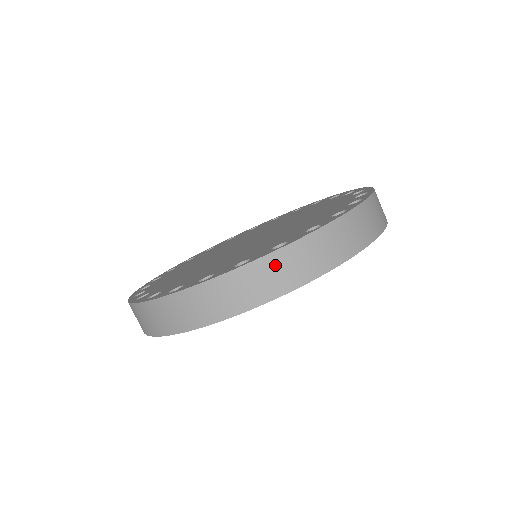
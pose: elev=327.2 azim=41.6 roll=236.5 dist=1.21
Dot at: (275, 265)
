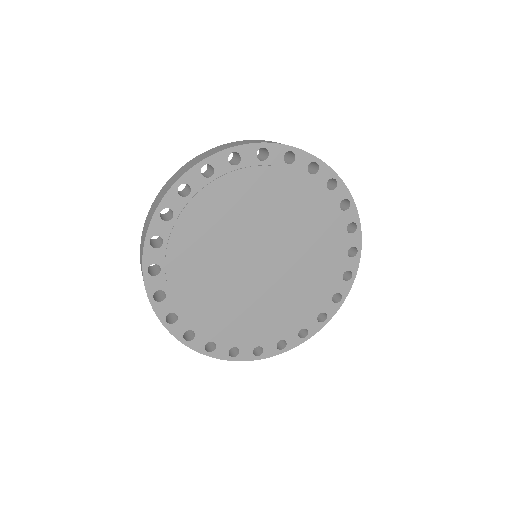
Dot at: (188, 164)
